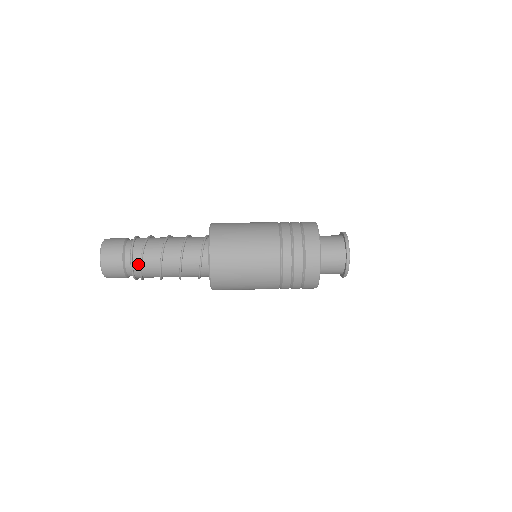
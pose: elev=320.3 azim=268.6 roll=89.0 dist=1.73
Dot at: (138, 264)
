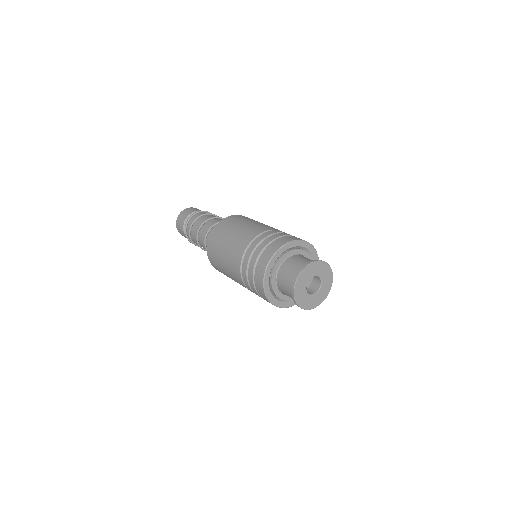
Dot at: (191, 240)
